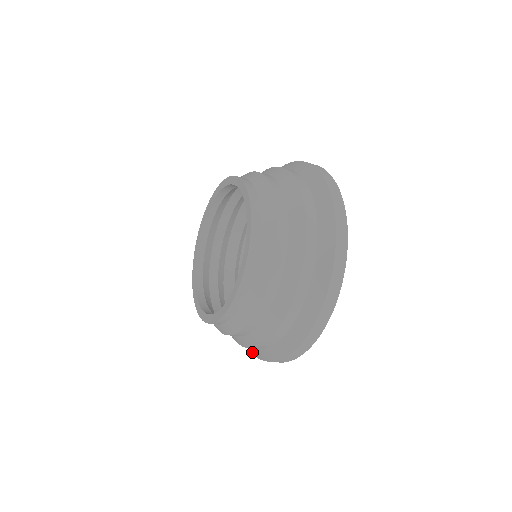
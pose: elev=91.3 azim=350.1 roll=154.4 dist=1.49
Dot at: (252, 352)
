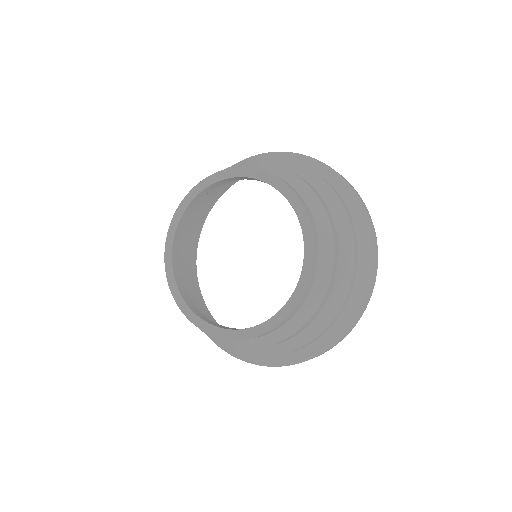
Dot at: occluded
